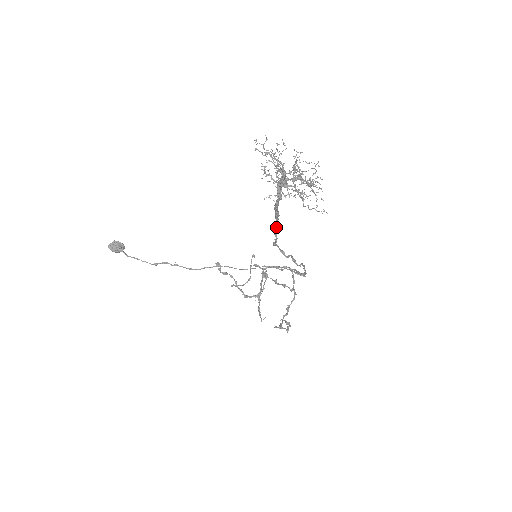
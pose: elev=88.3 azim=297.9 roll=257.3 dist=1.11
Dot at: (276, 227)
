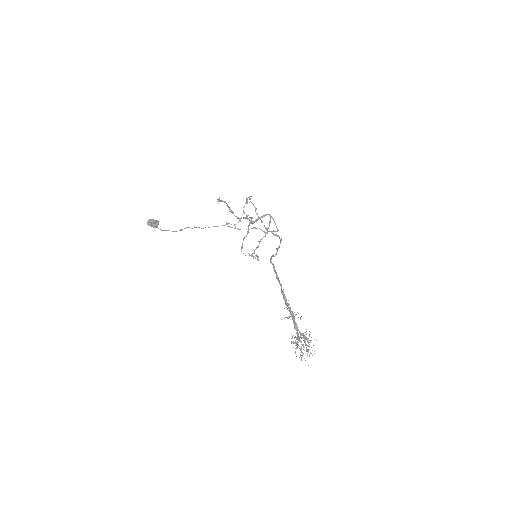
Dot at: (278, 281)
